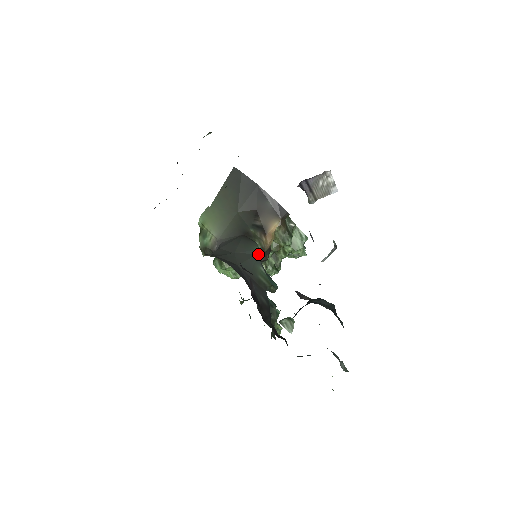
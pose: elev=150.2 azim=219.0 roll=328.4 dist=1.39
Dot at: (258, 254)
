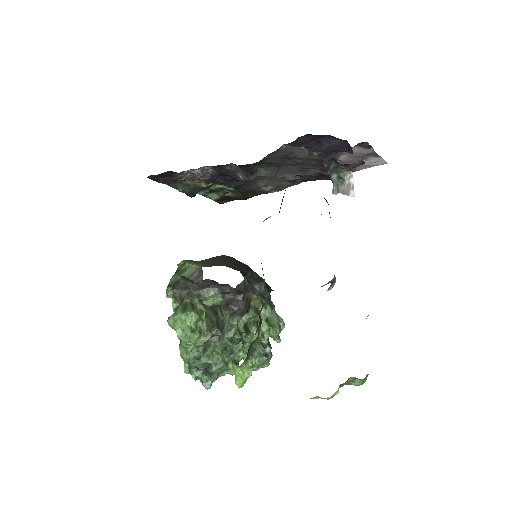
Dot at: (245, 285)
